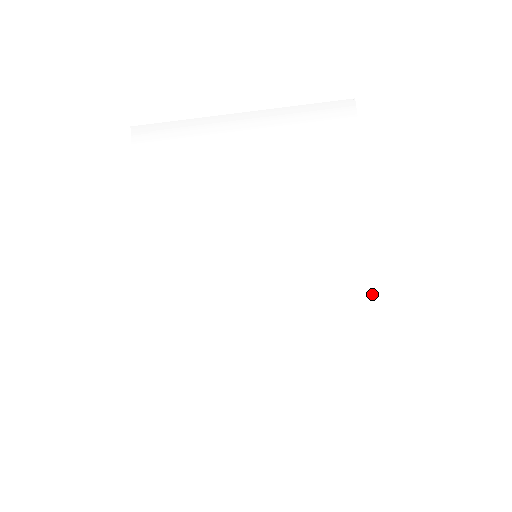
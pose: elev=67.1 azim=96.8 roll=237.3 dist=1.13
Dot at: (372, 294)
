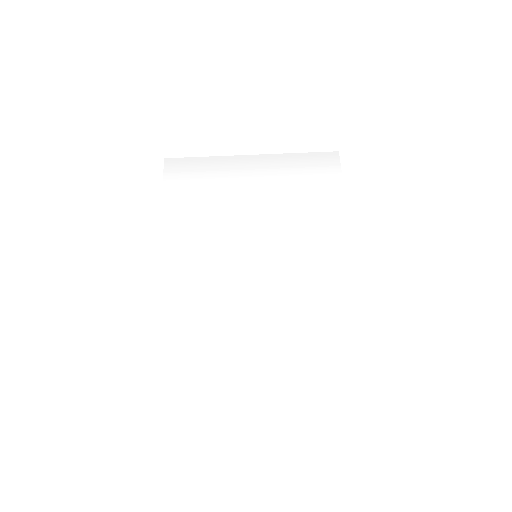
Dot at: (350, 290)
